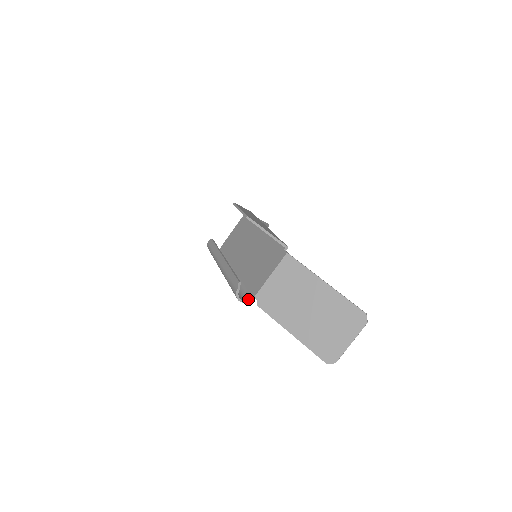
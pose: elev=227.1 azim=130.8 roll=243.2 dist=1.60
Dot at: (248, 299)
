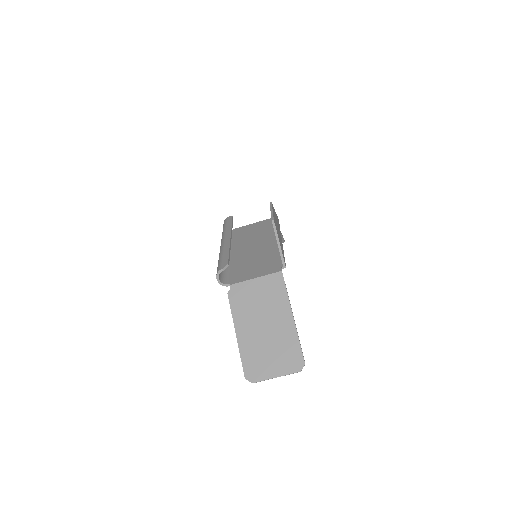
Dot at: (224, 283)
